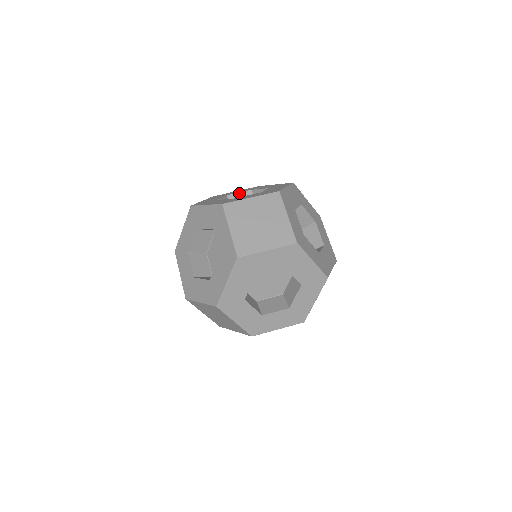
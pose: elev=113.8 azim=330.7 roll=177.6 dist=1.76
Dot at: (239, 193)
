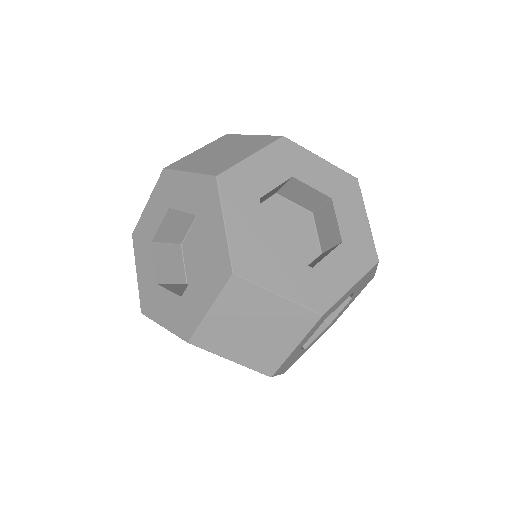
Dot at: (160, 226)
